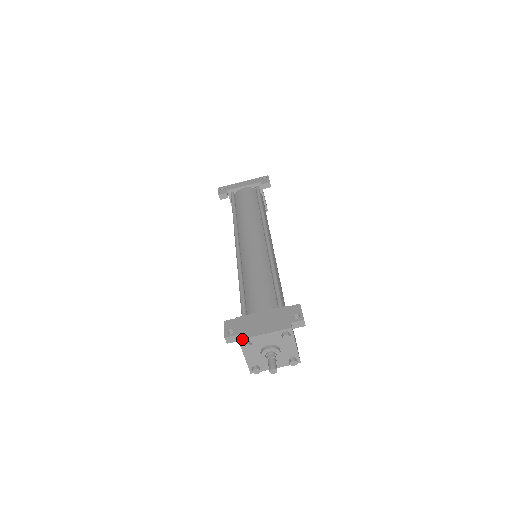
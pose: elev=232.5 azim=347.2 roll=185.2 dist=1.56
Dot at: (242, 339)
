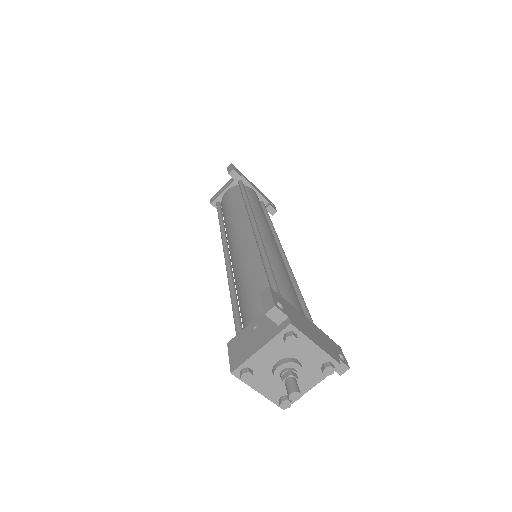
Dot at: (294, 327)
